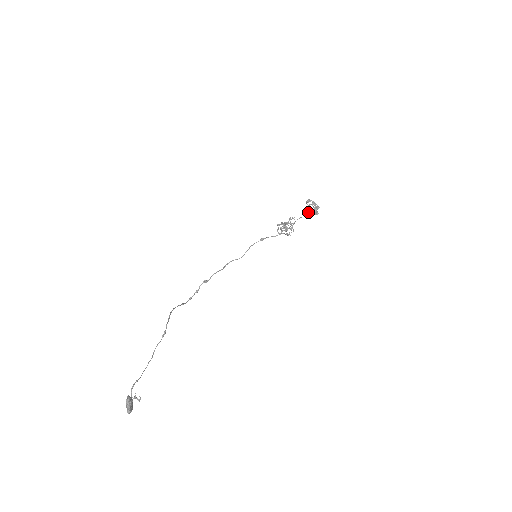
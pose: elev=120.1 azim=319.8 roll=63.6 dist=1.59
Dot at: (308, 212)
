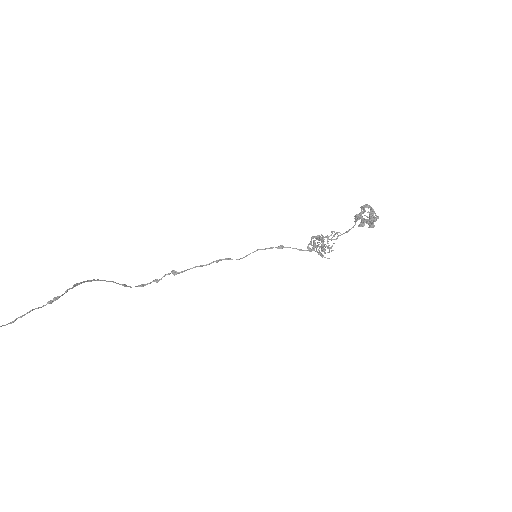
Dot at: occluded
